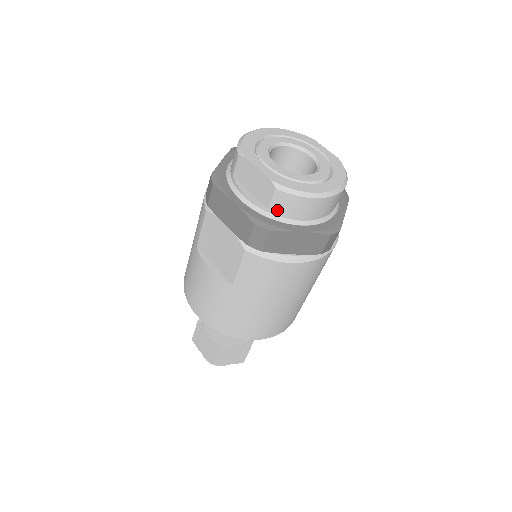
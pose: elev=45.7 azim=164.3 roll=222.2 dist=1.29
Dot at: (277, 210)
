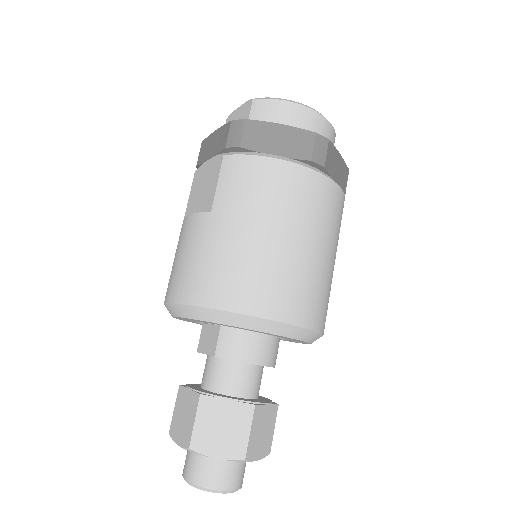
Dot at: occluded
